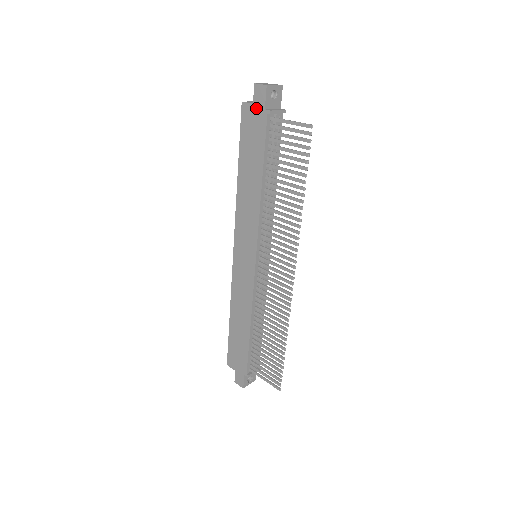
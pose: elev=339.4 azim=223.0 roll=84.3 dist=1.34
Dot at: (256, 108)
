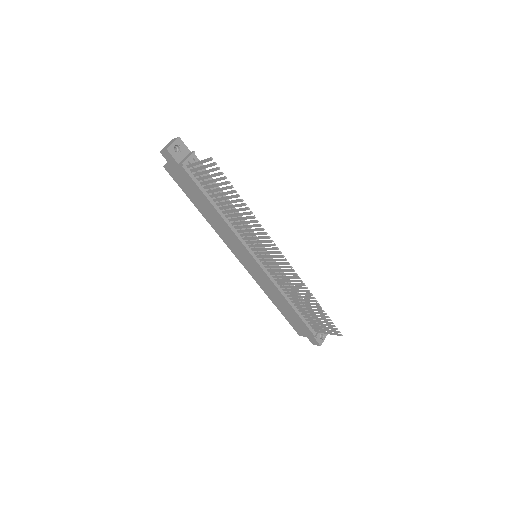
Dot at: (173, 166)
